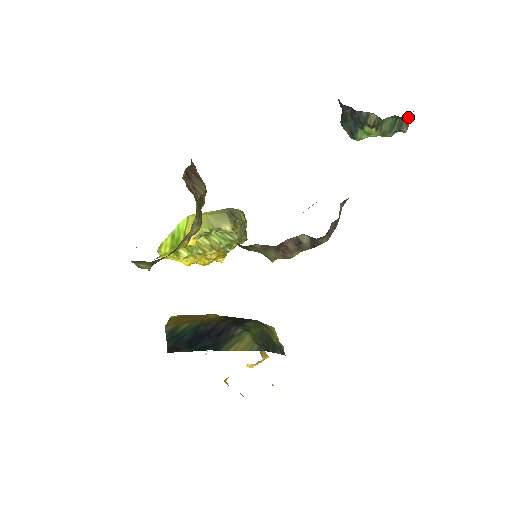
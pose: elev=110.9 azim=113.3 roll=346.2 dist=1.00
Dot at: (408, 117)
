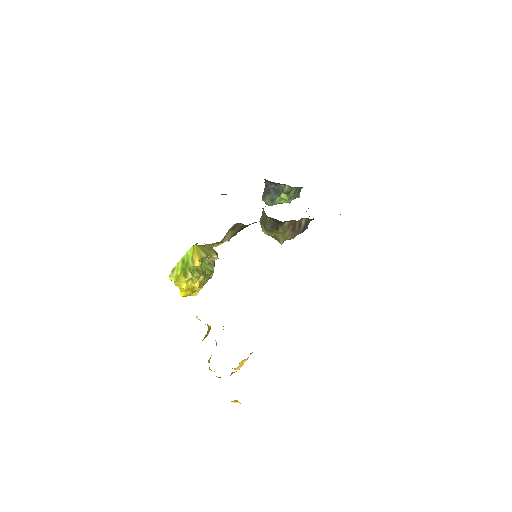
Dot at: occluded
